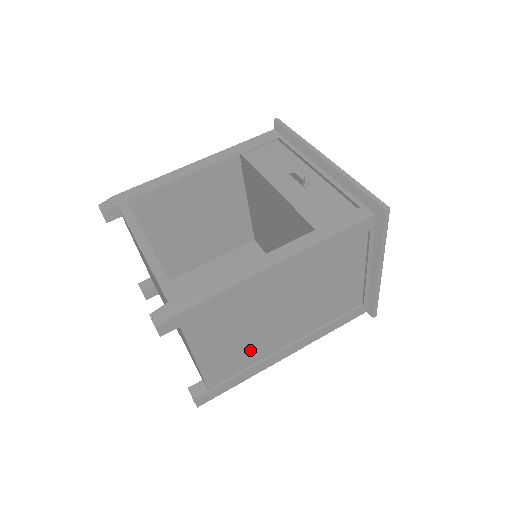
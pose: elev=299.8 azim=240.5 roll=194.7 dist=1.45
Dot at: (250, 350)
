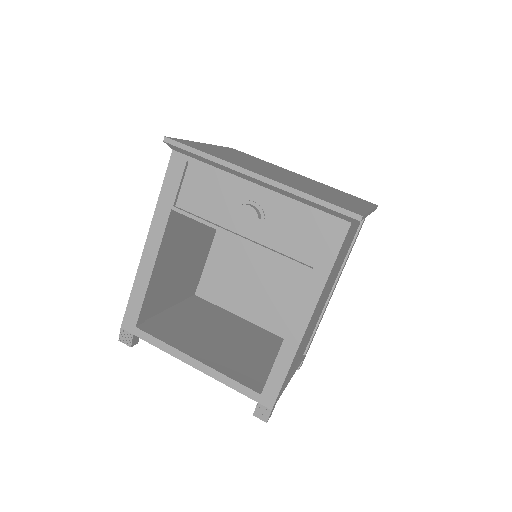
Dot at: occluded
